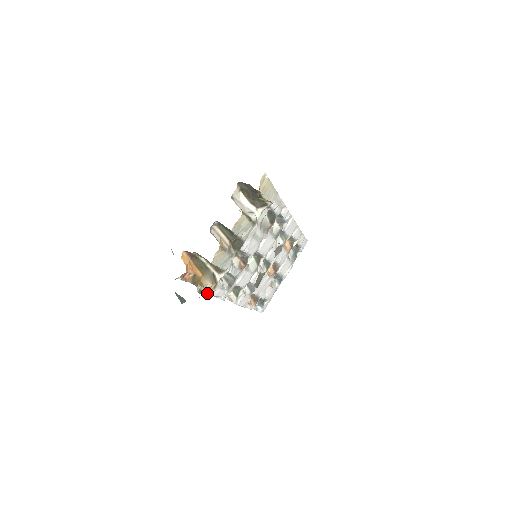
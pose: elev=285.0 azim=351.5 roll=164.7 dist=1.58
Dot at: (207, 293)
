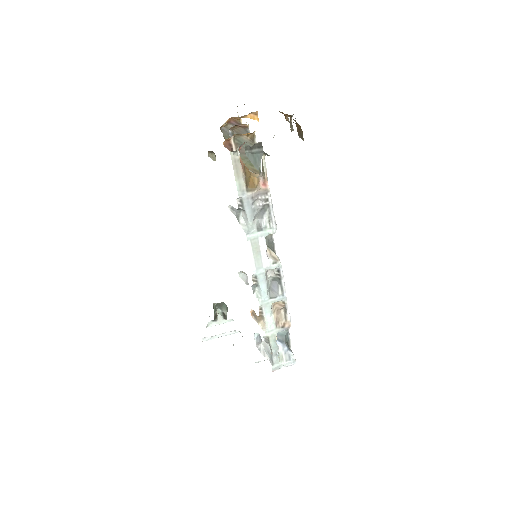
Dot at: (267, 178)
